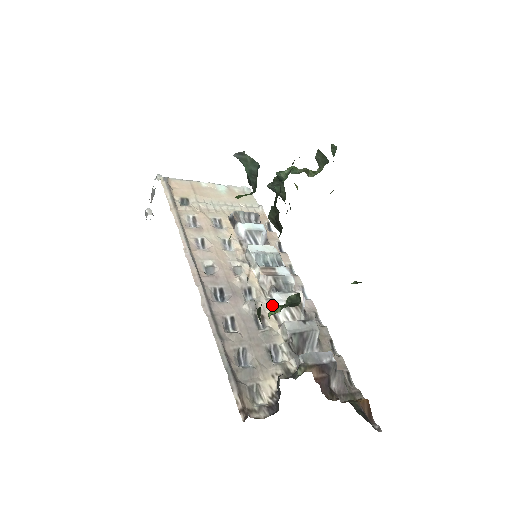
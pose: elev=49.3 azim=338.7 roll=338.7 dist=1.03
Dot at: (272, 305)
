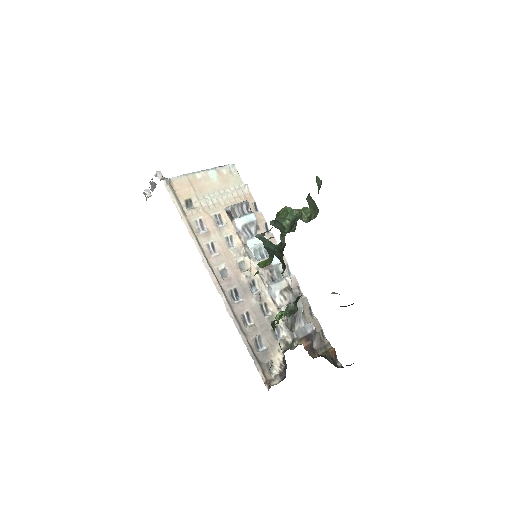
Dot at: (271, 293)
